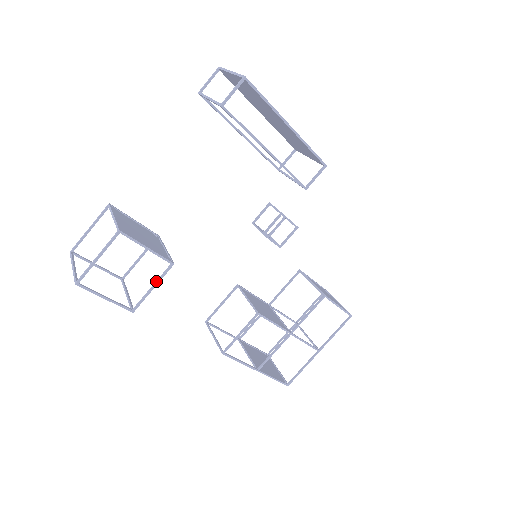
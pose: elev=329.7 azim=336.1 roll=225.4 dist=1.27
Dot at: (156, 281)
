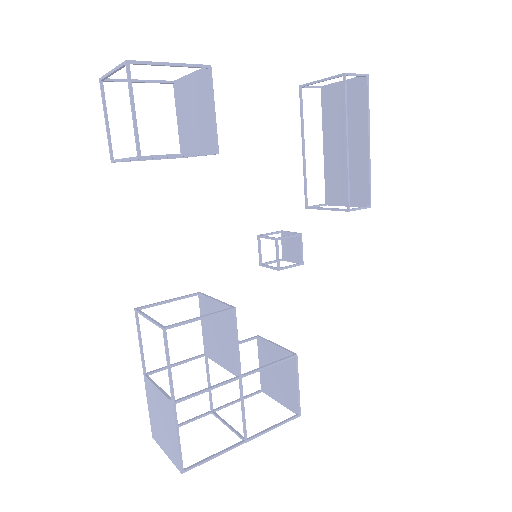
Dot at: occluded
